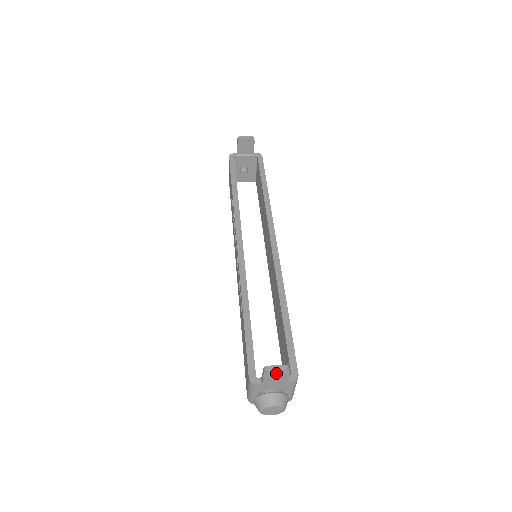
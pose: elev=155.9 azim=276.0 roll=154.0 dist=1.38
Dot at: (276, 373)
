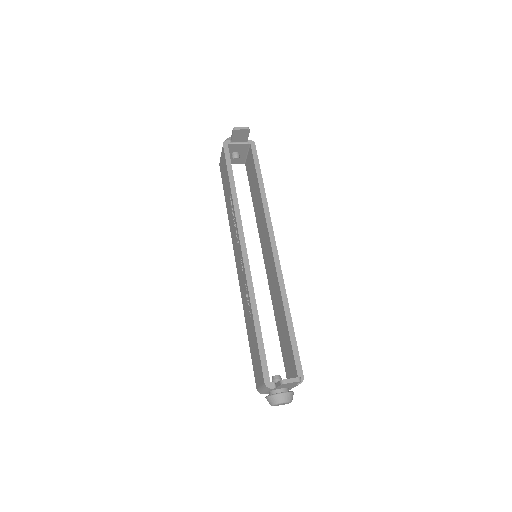
Dot at: (290, 383)
